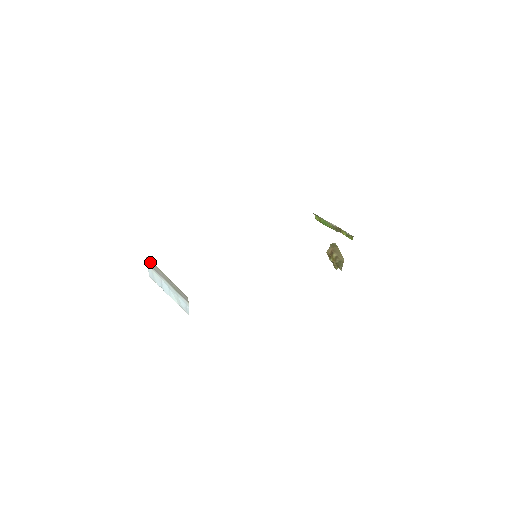
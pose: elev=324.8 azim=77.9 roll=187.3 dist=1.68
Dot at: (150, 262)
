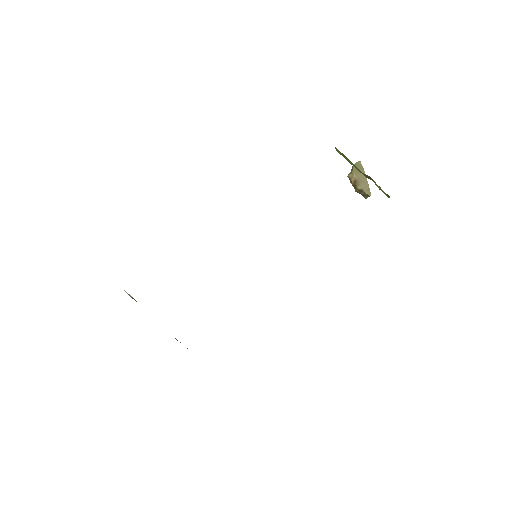
Dot at: occluded
